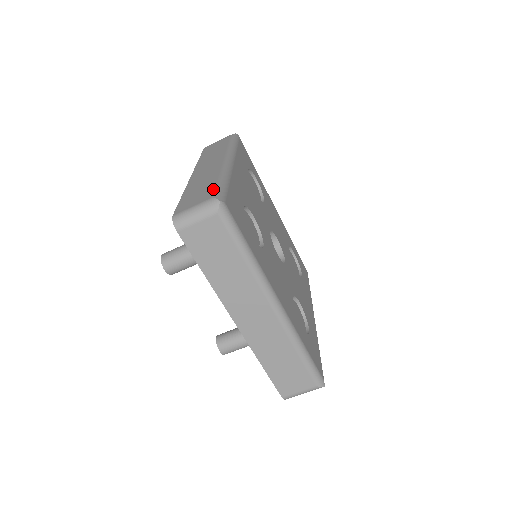
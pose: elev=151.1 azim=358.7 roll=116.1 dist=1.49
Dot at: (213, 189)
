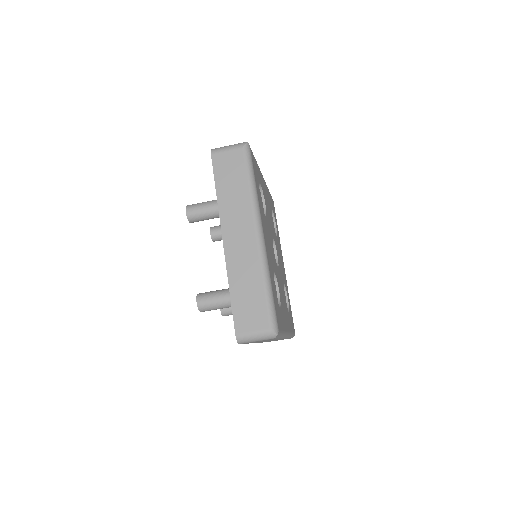
Dot at: occluded
